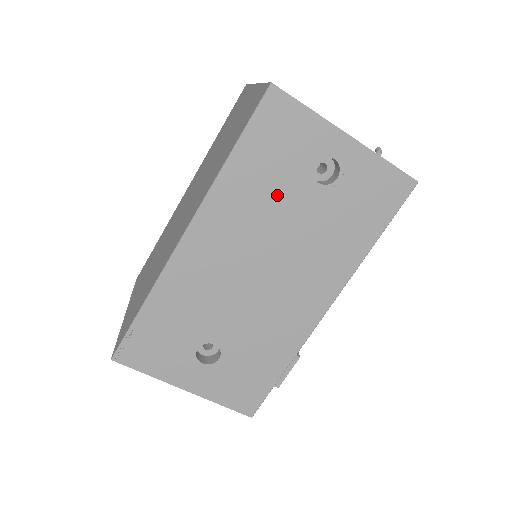
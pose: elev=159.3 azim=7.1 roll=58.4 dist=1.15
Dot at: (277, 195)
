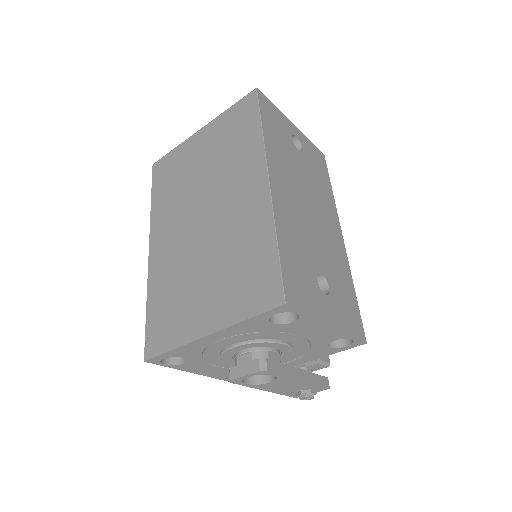
Dot at: (289, 155)
